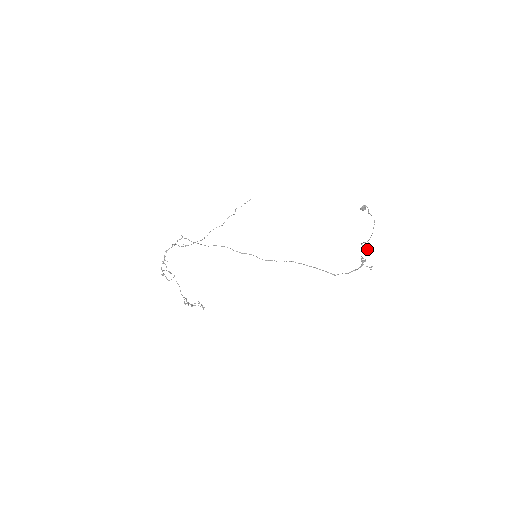
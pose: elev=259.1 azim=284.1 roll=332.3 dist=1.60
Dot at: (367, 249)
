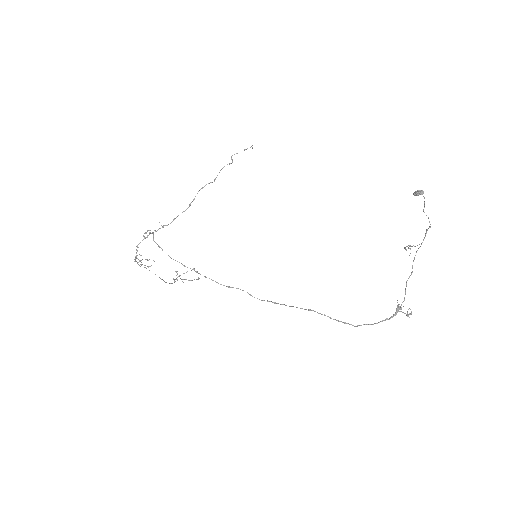
Dot at: occluded
